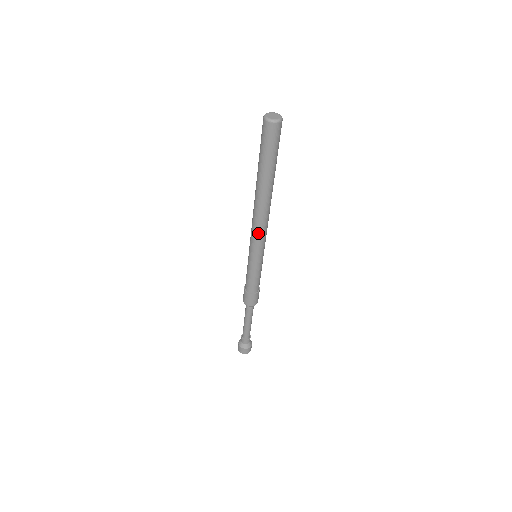
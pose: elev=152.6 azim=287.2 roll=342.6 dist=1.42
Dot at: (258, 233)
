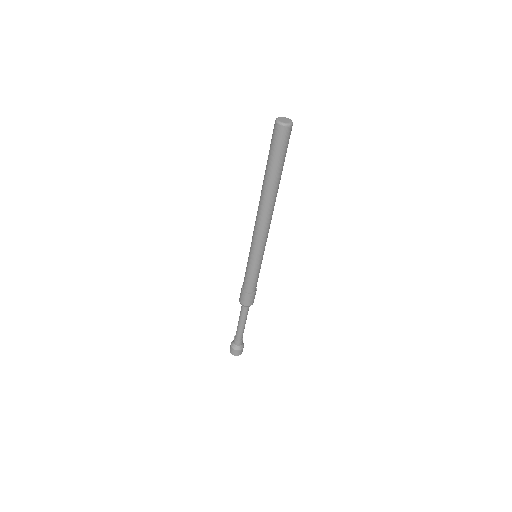
Dot at: (259, 232)
